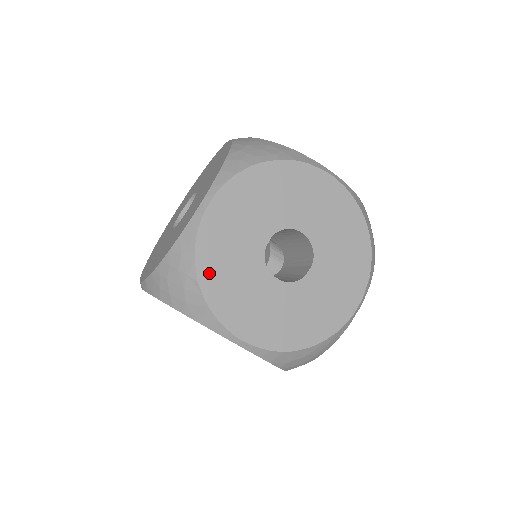
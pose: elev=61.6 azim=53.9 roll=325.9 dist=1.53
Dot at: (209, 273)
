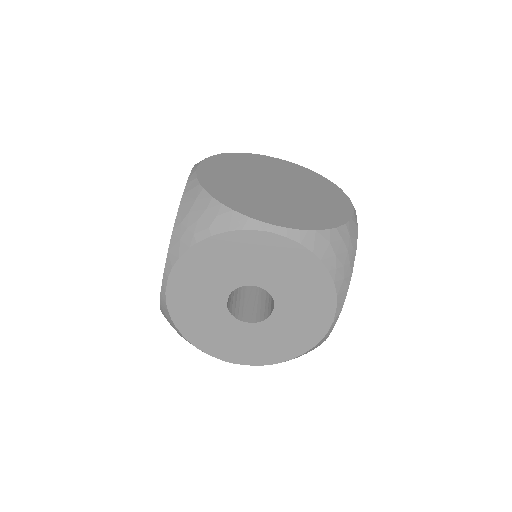
Dot at: (188, 329)
